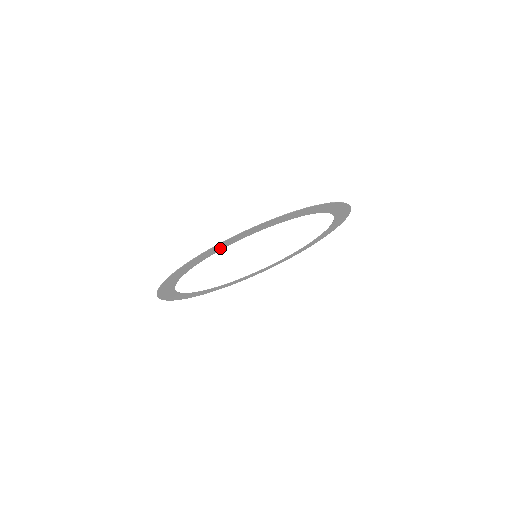
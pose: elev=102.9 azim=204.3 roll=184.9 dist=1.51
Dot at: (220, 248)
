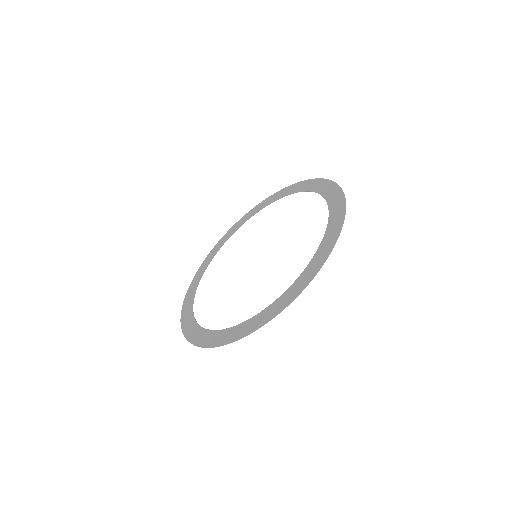
Dot at: (194, 327)
